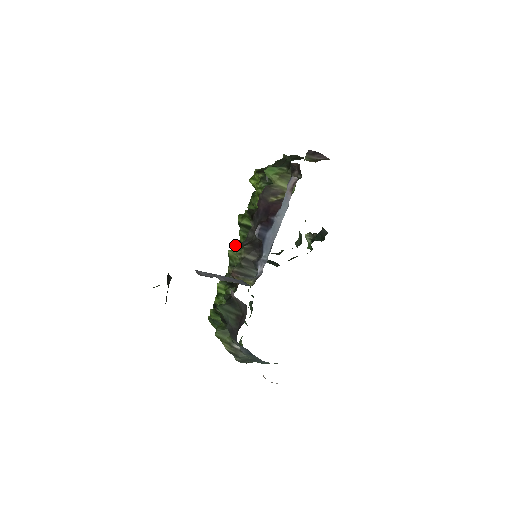
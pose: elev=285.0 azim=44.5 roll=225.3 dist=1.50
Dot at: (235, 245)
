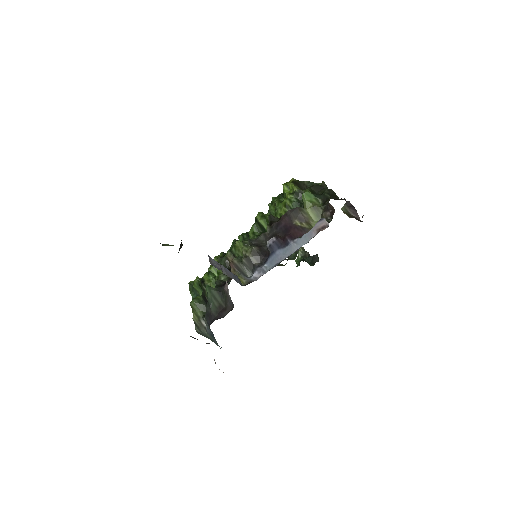
Dot at: (242, 233)
